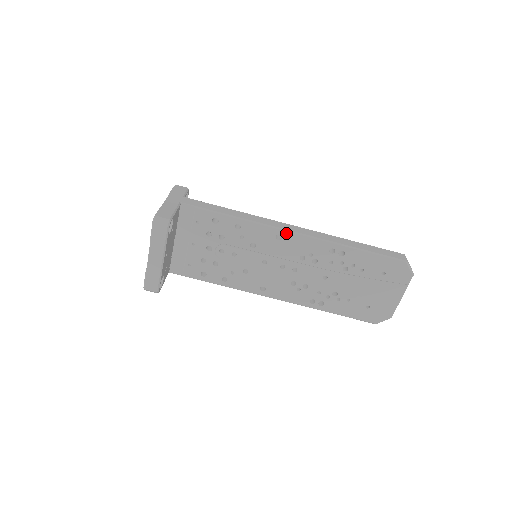
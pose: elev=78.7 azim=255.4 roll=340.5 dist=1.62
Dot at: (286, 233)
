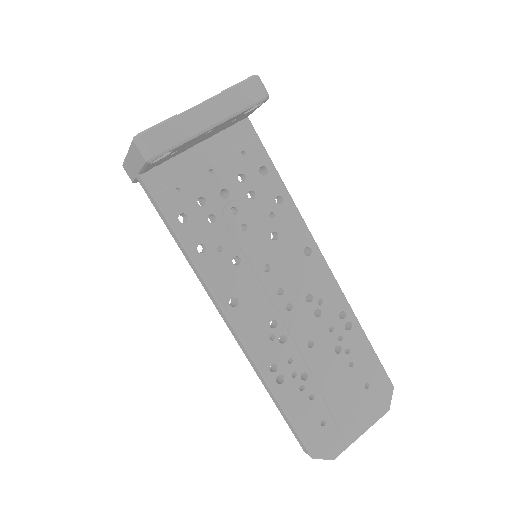
Dot at: (318, 253)
